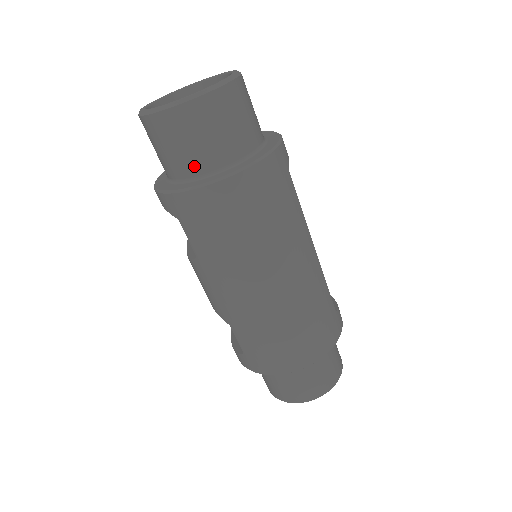
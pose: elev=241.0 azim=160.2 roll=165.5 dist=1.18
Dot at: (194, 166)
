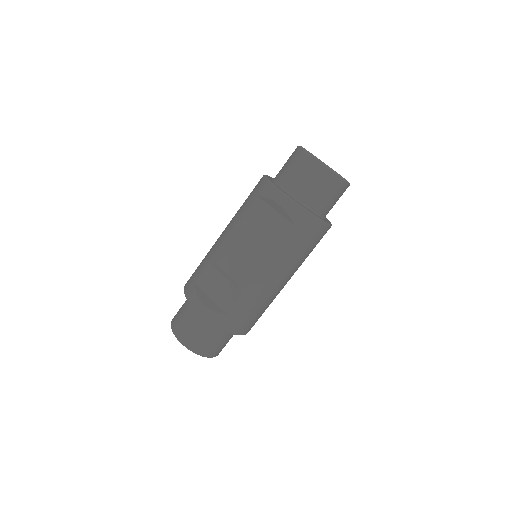
Dot at: (322, 208)
